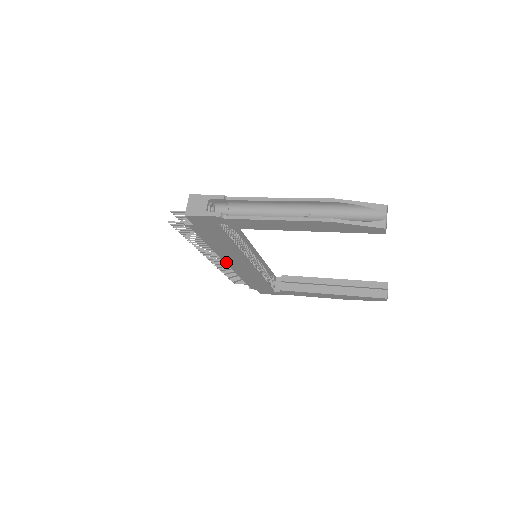
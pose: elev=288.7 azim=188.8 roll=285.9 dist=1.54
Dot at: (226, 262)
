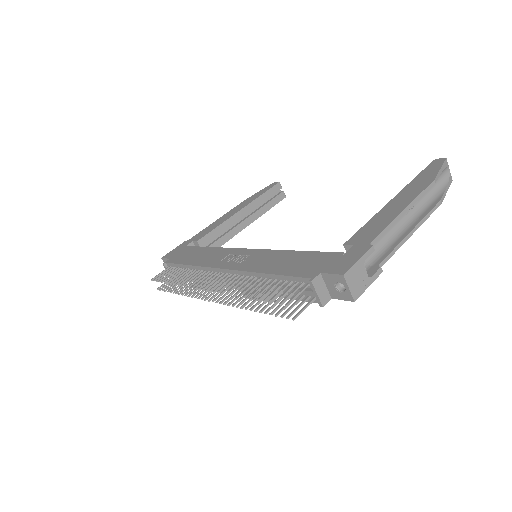
Dot at: occluded
